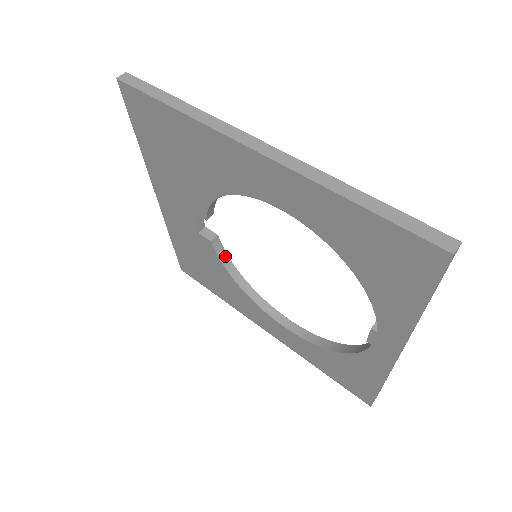
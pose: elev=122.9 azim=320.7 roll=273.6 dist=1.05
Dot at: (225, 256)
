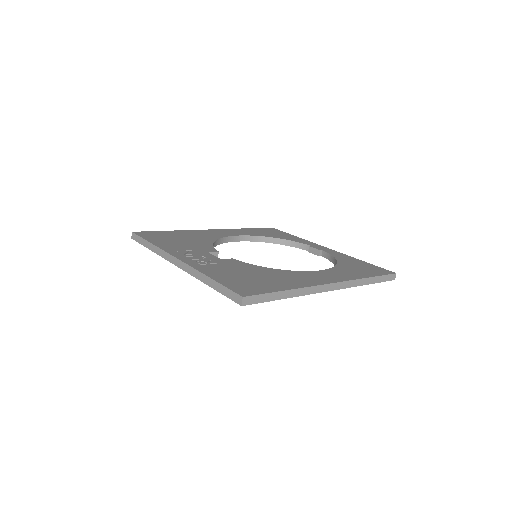
Dot at: occluded
